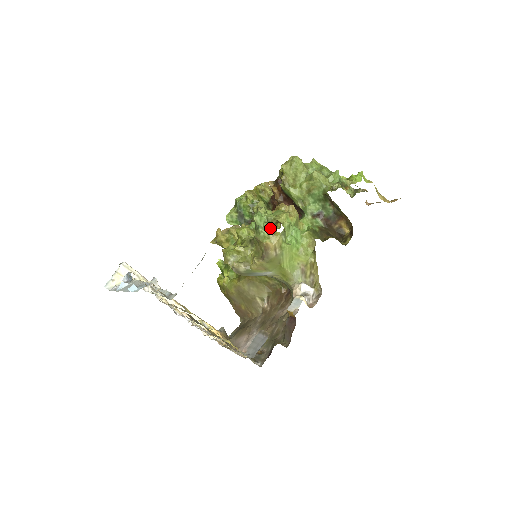
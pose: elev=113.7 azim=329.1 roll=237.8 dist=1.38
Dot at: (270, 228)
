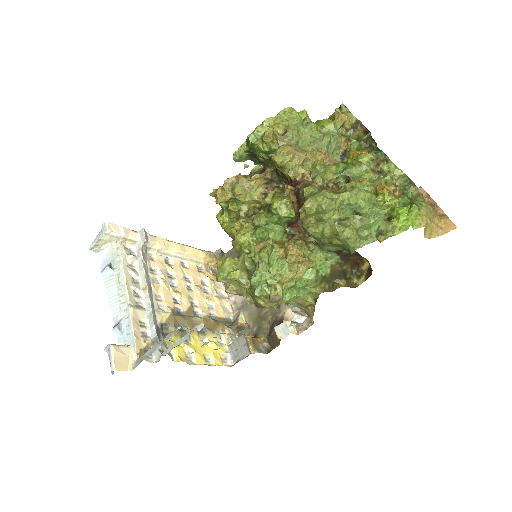
Dot at: (267, 296)
